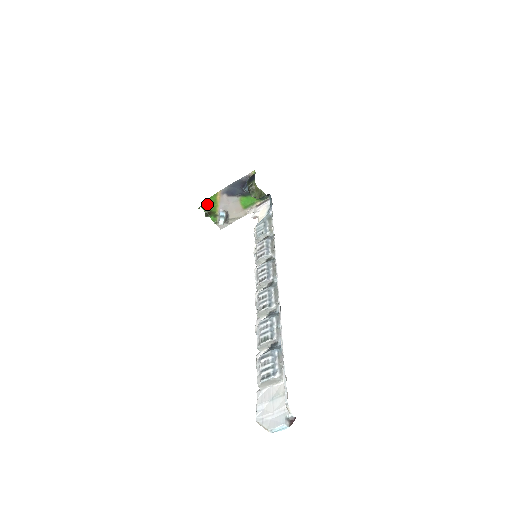
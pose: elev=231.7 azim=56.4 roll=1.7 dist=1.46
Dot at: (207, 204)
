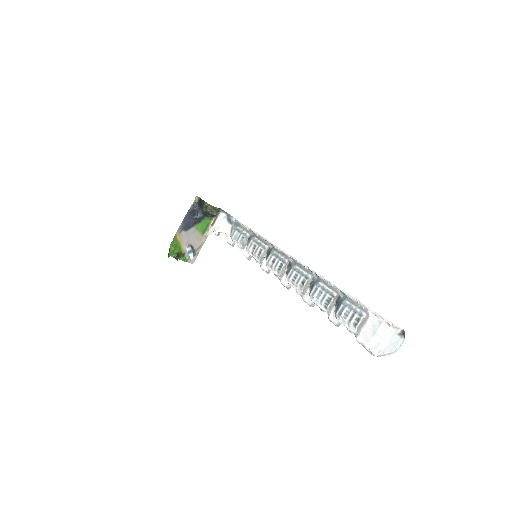
Dot at: (172, 249)
